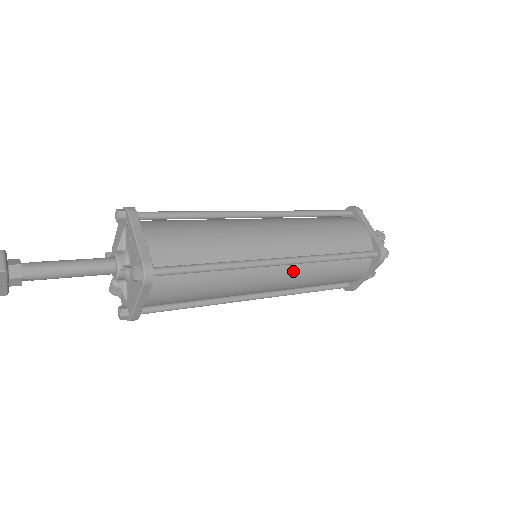
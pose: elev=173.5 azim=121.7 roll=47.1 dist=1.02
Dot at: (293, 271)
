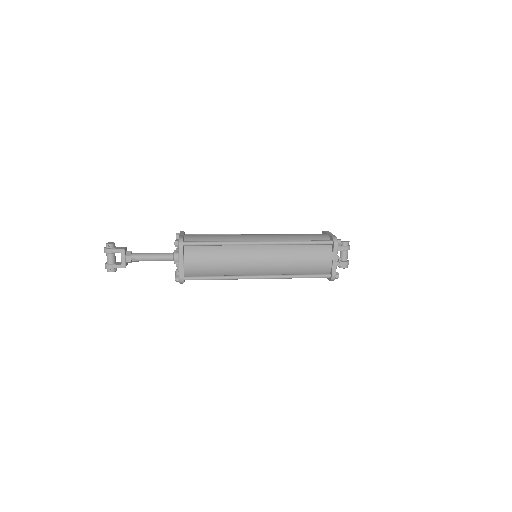
Dot at: (271, 251)
